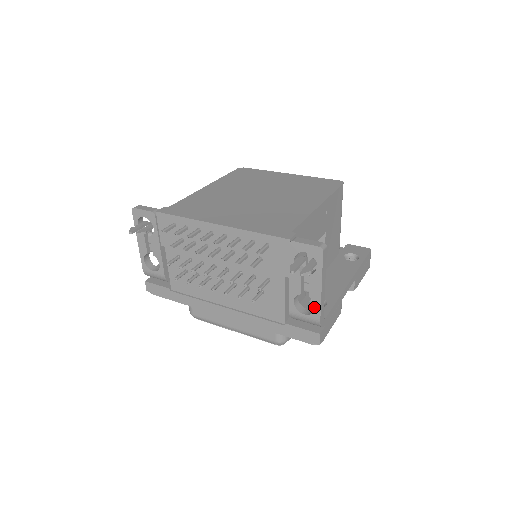
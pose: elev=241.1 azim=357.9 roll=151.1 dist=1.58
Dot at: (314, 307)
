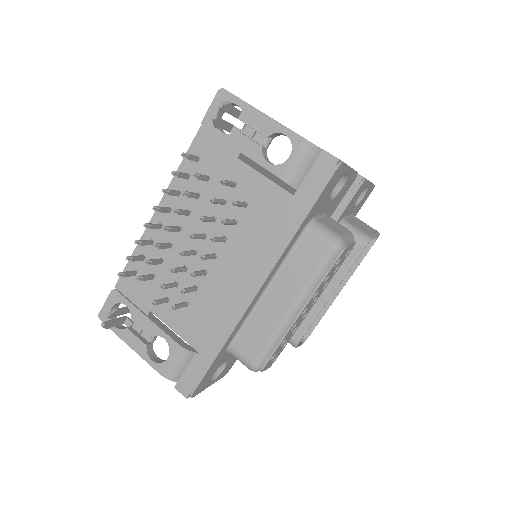
Dot at: occluded
